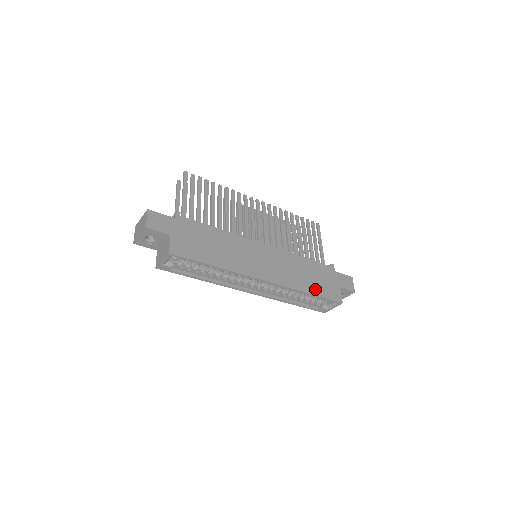
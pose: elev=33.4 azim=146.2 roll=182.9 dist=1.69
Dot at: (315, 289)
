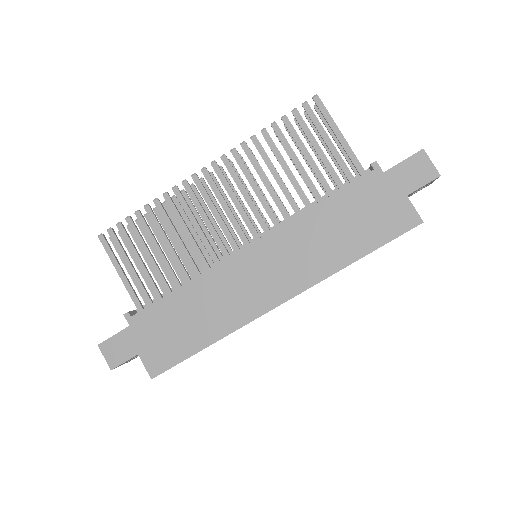
Dot at: (362, 244)
